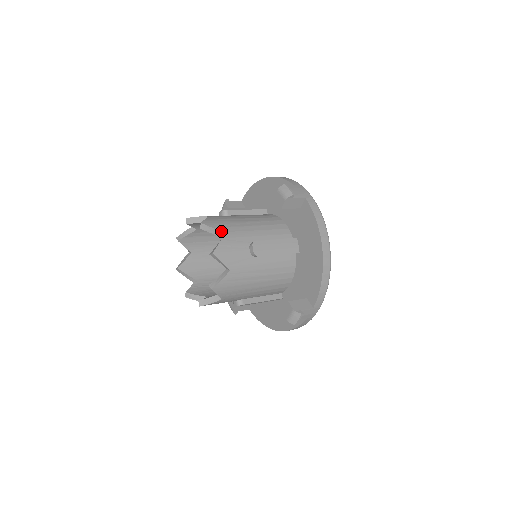
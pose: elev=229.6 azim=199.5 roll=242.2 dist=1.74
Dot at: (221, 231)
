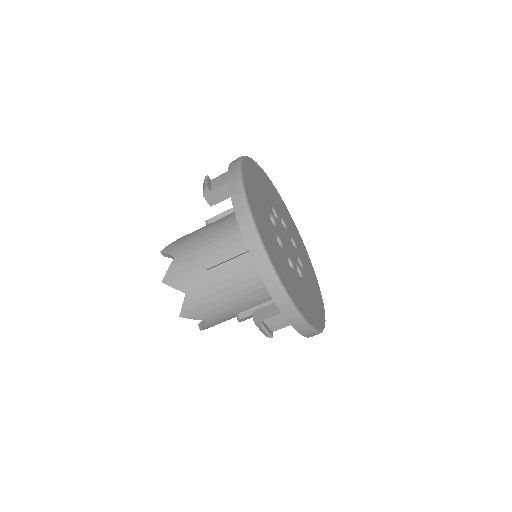
Dot at: (173, 254)
